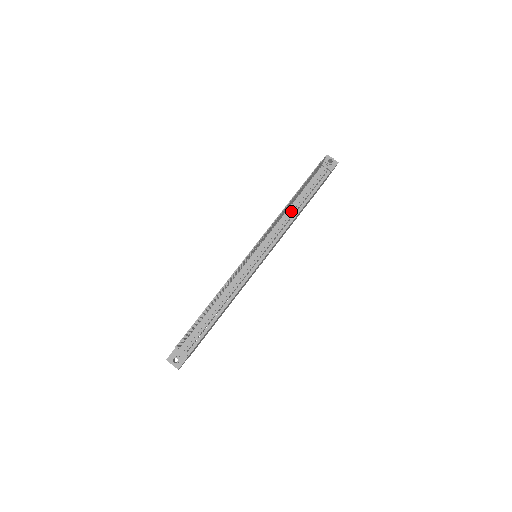
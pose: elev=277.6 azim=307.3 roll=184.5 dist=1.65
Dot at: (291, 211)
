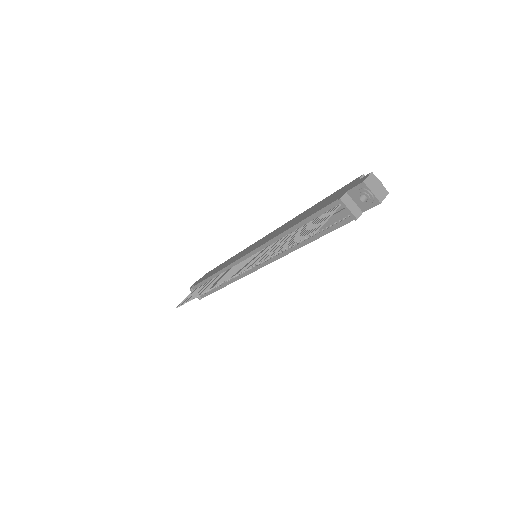
Dot at: occluded
